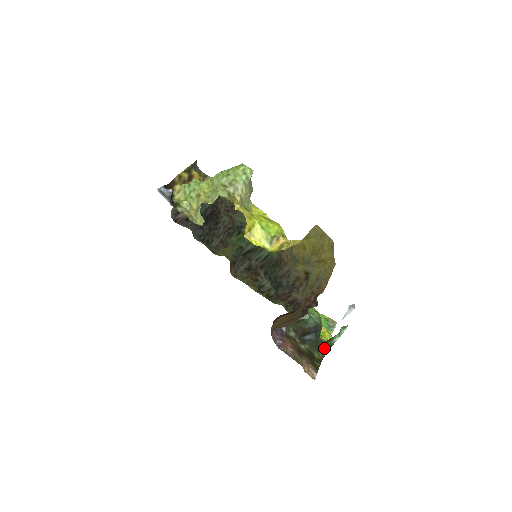
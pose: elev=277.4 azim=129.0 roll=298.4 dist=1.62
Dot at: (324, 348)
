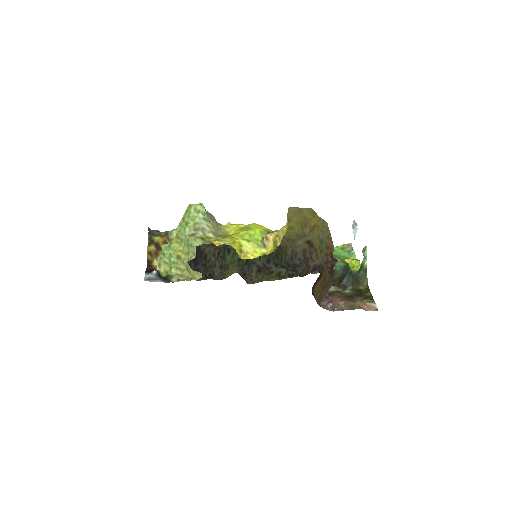
Dot at: (362, 277)
